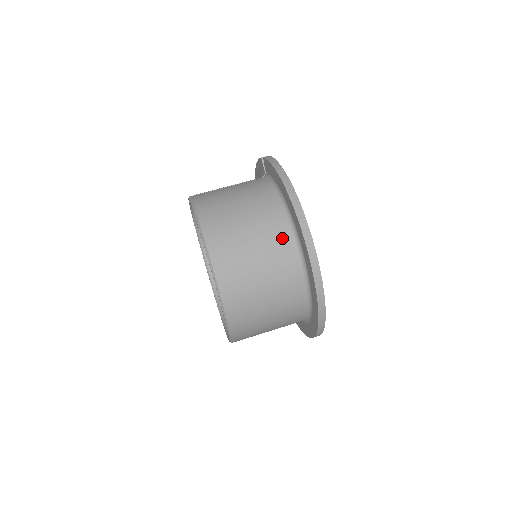
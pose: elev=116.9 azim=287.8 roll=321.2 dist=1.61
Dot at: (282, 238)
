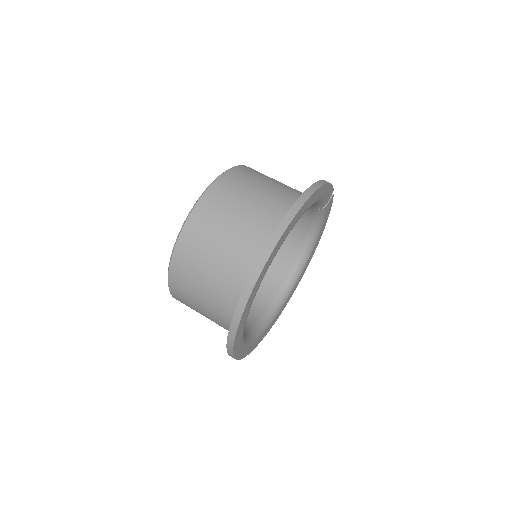
Dot at: (275, 214)
